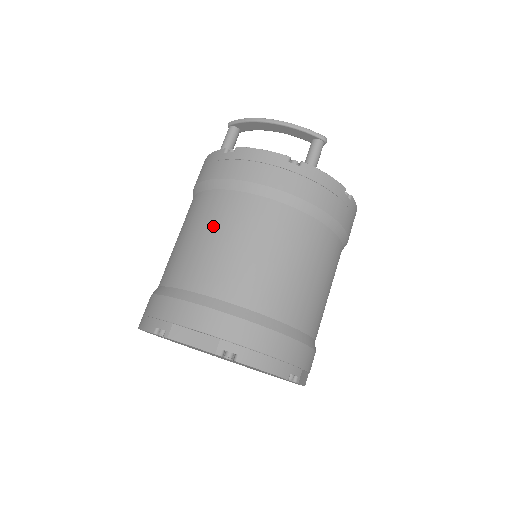
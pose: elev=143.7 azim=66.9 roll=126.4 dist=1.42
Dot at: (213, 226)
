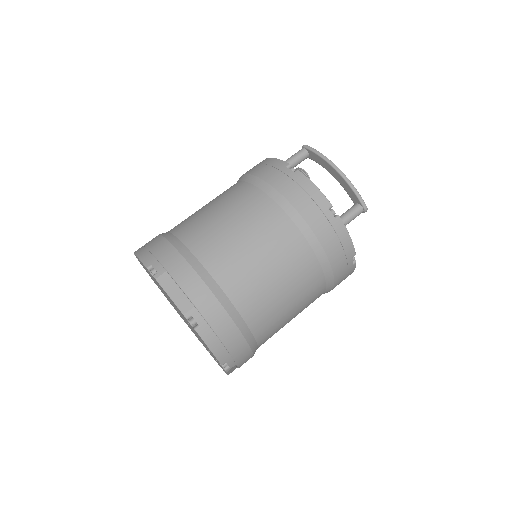
Dot at: (242, 218)
